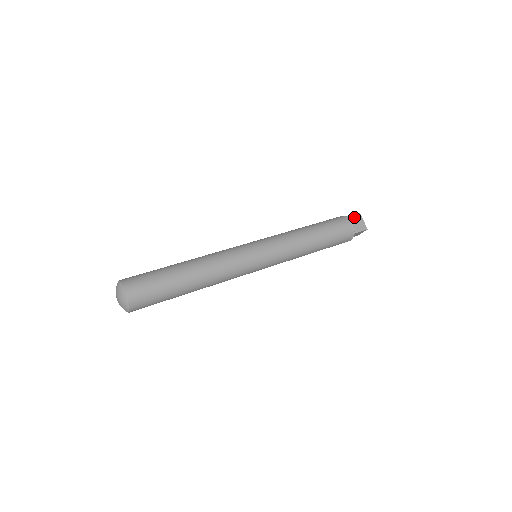
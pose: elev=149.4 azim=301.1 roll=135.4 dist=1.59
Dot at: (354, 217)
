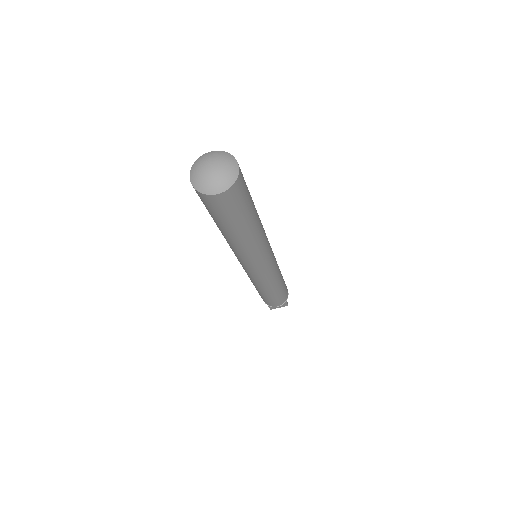
Dot at: occluded
